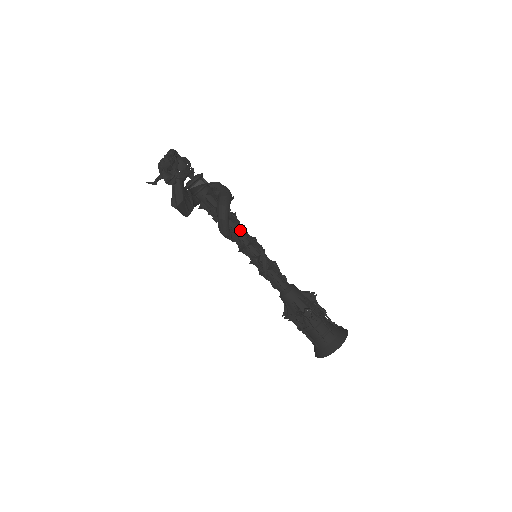
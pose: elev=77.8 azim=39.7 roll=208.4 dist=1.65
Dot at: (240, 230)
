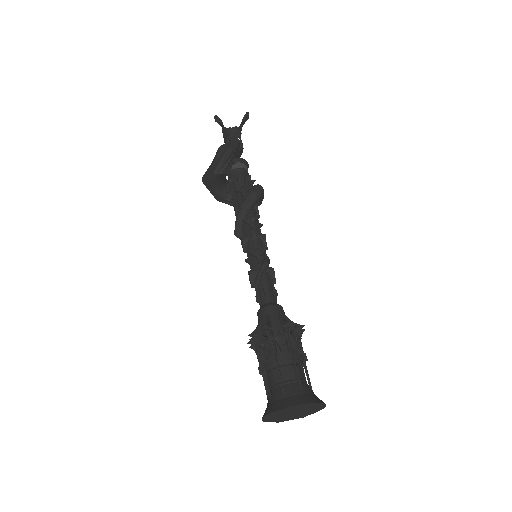
Dot at: (258, 221)
